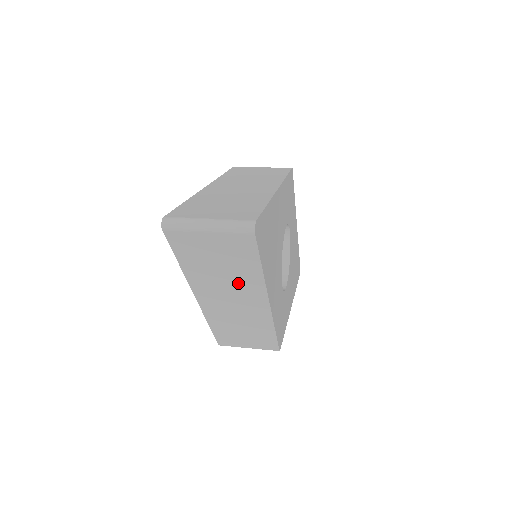
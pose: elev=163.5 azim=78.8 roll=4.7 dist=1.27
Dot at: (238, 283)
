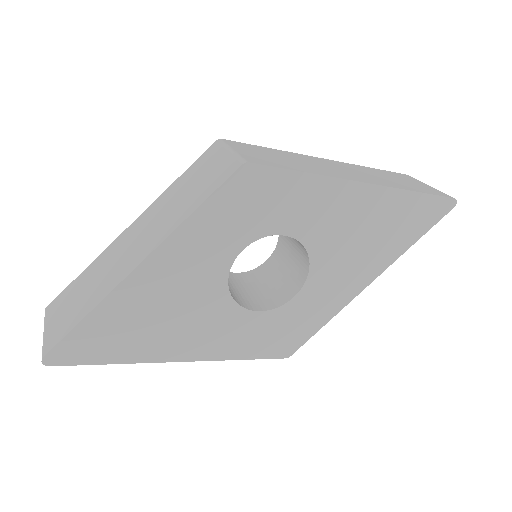
Dot at: occluded
